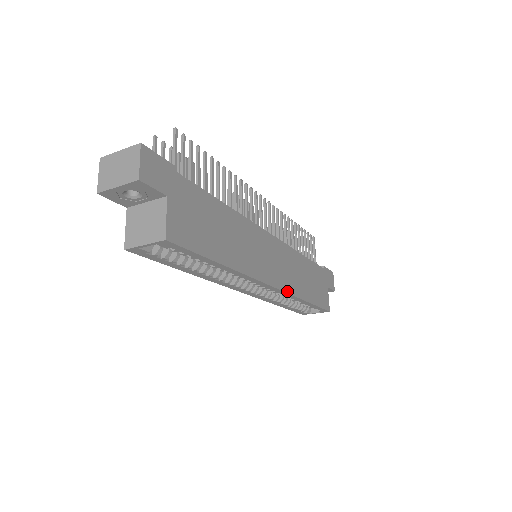
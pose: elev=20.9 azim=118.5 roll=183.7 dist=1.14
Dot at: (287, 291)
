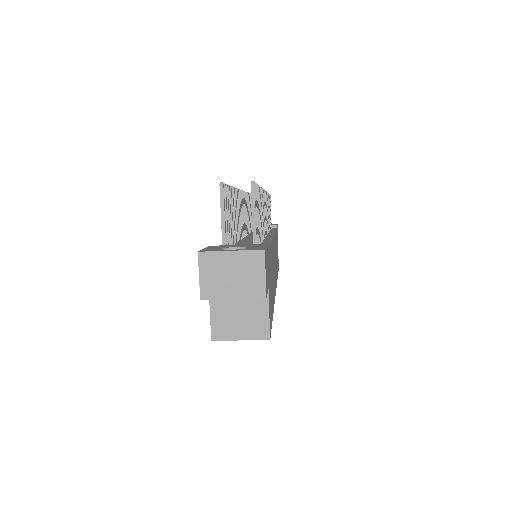
Dot at: occluded
